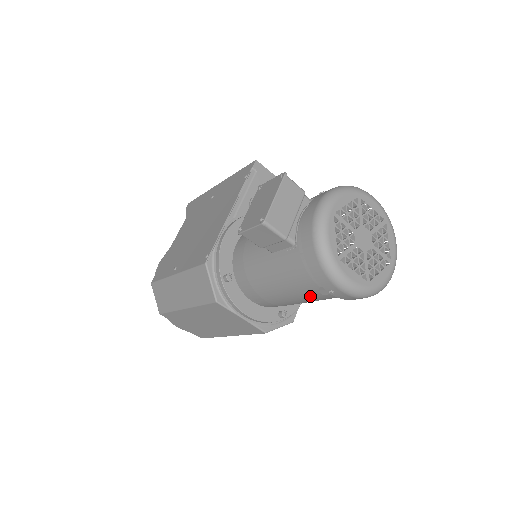
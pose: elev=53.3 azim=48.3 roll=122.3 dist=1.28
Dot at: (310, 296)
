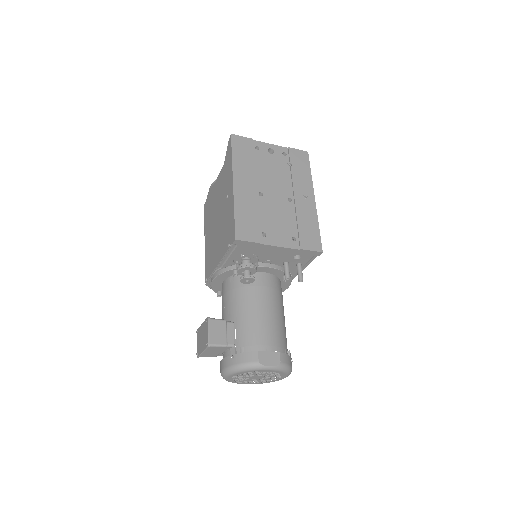
Dot at: occluded
